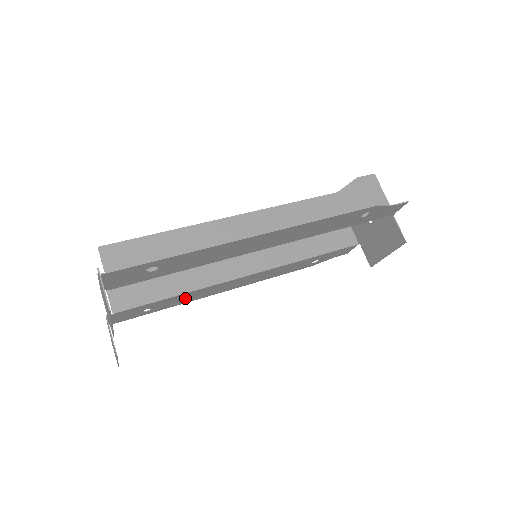
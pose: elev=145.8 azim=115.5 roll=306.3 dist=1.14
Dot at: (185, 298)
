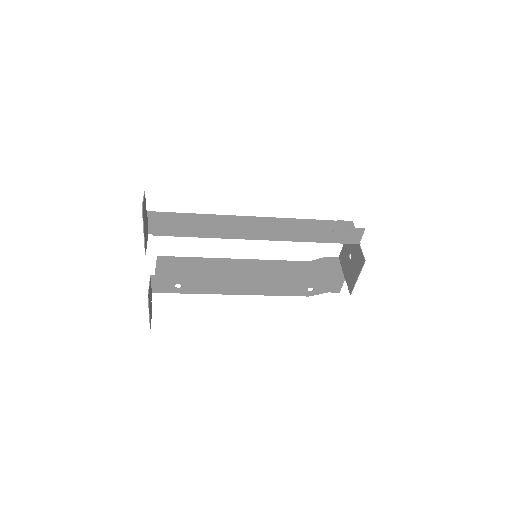
Dot at: (206, 285)
